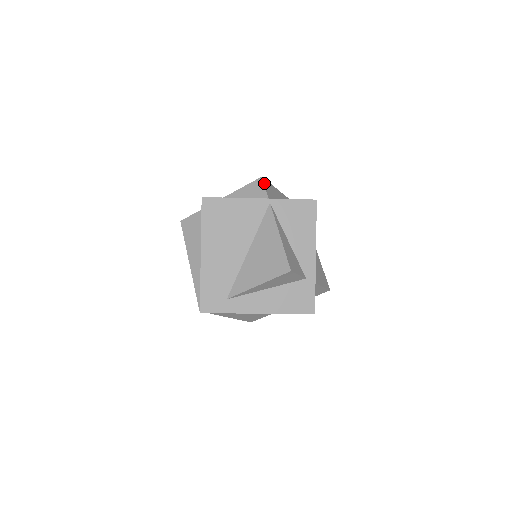
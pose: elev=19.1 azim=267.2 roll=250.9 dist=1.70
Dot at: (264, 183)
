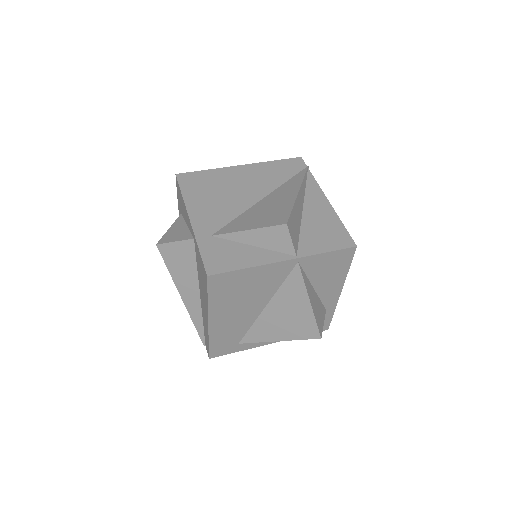
Dot at: (290, 232)
